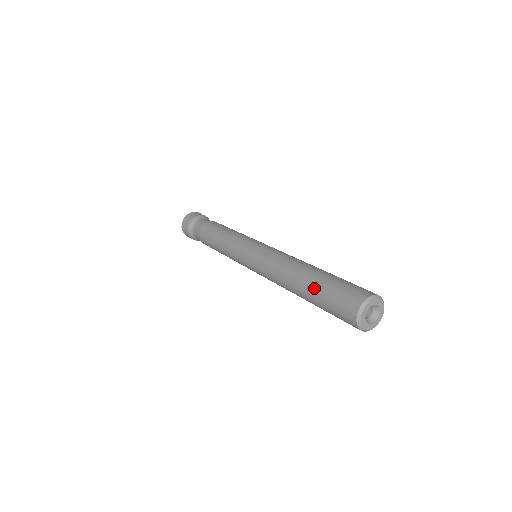
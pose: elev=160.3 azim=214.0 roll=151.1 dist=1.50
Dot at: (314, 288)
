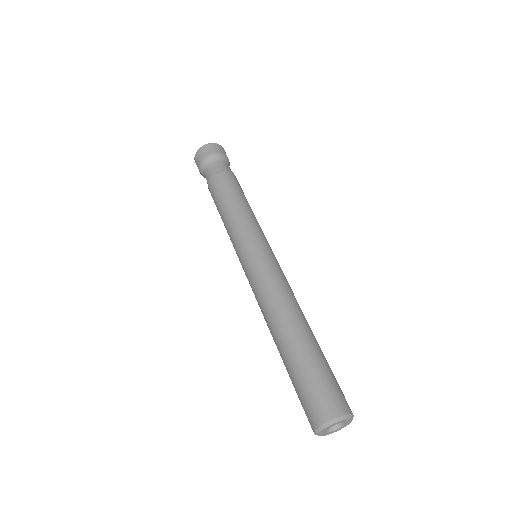
Dot at: (286, 369)
